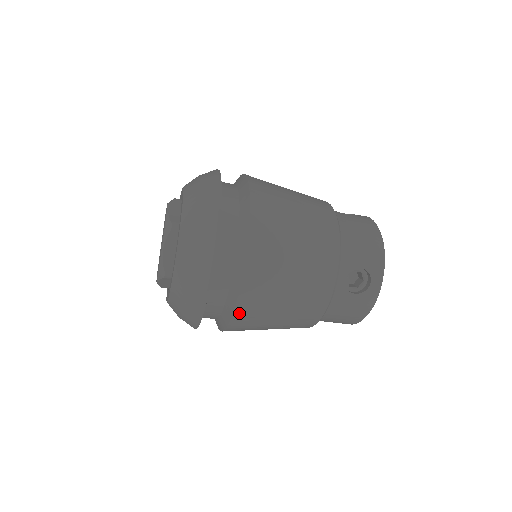
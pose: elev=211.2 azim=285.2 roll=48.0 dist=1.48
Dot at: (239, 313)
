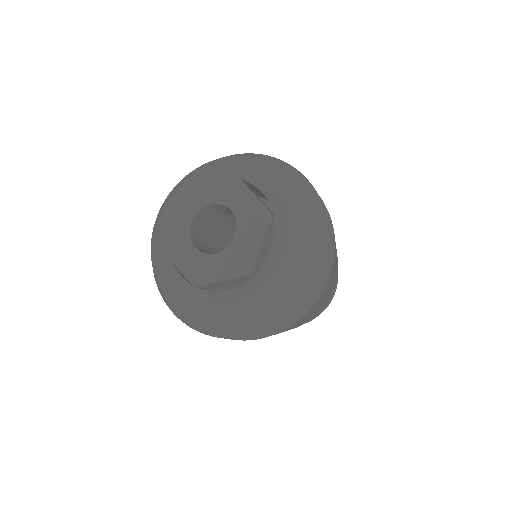
Dot at: (301, 319)
